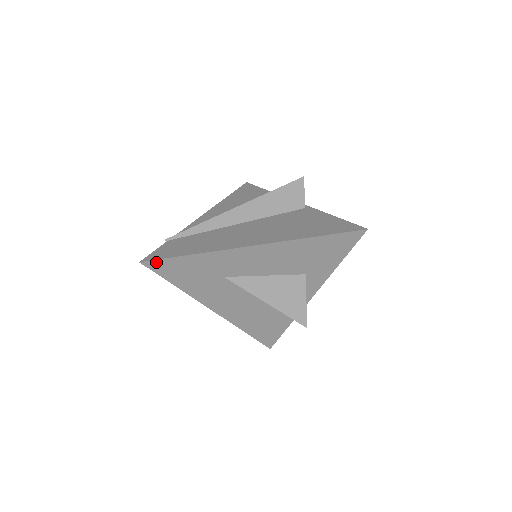
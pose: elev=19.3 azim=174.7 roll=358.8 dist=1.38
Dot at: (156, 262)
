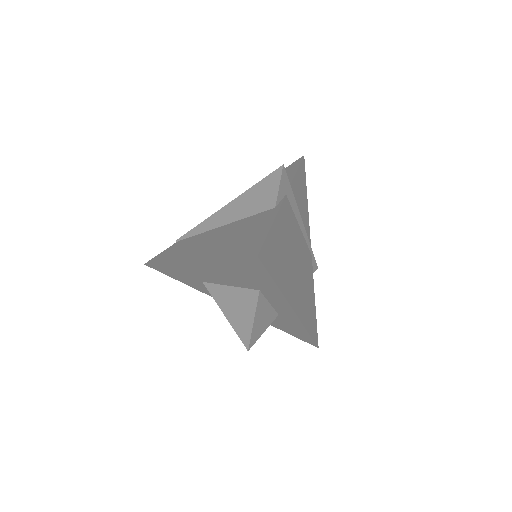
Dot at: (152, 265)
